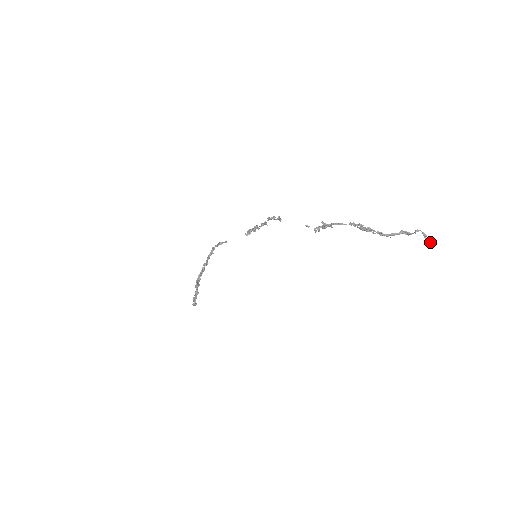
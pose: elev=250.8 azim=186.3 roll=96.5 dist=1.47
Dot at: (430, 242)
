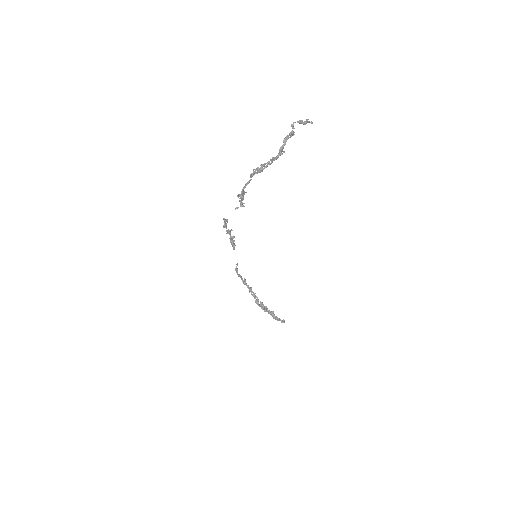
Dot at: occluded
